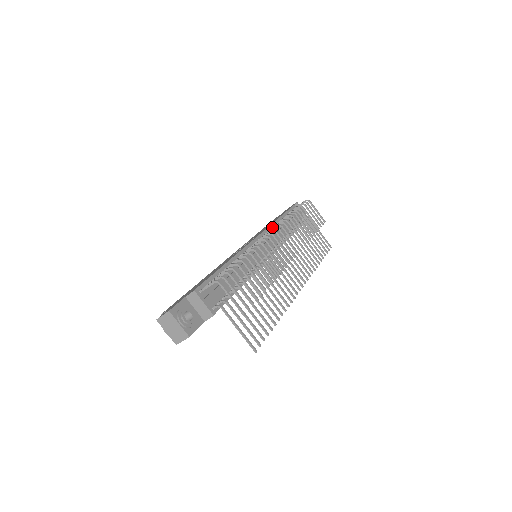
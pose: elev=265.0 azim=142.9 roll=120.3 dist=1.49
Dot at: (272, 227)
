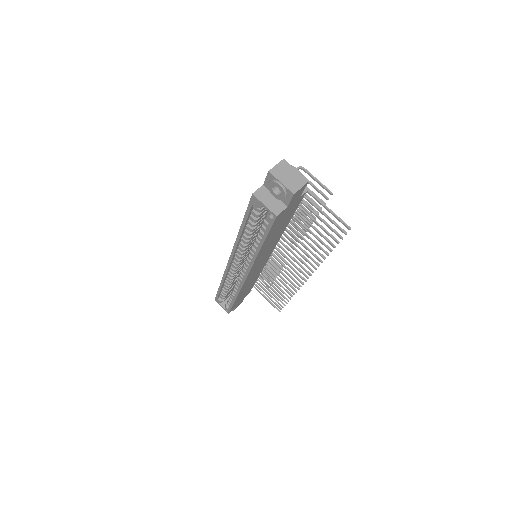
Dot at: occluded
